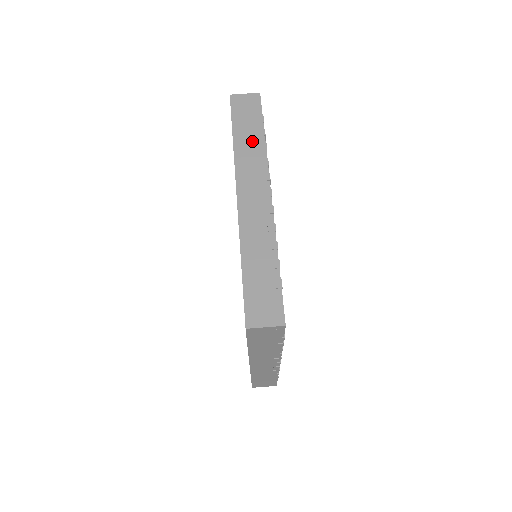
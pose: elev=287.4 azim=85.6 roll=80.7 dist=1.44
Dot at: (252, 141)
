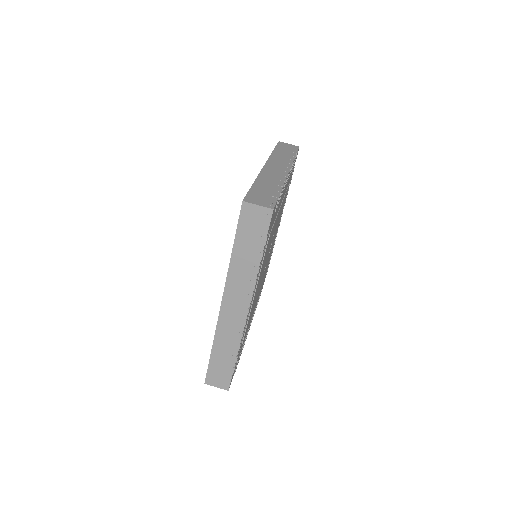
Dot at: (285, 155)
